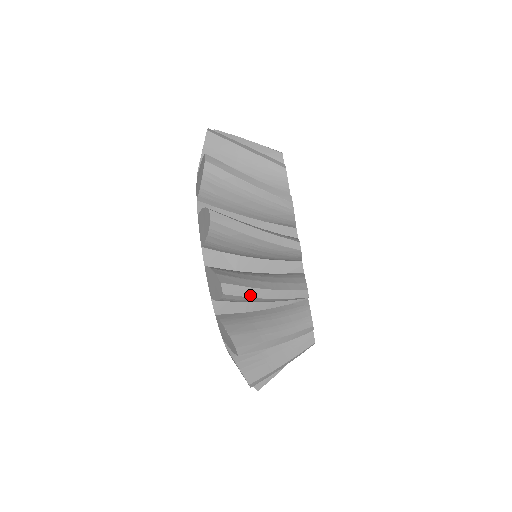
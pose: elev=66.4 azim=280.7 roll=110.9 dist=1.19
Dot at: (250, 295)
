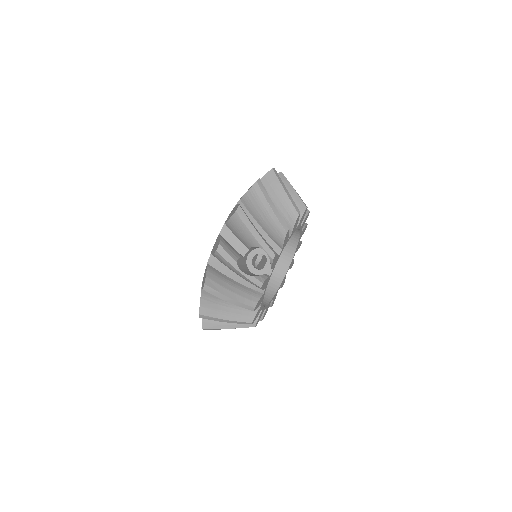
Dot at: (280, 181)
